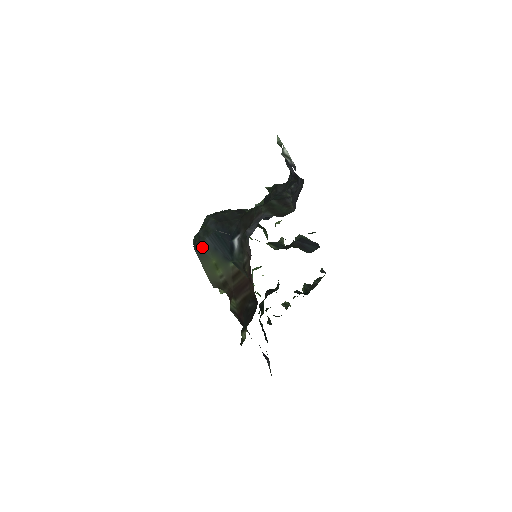
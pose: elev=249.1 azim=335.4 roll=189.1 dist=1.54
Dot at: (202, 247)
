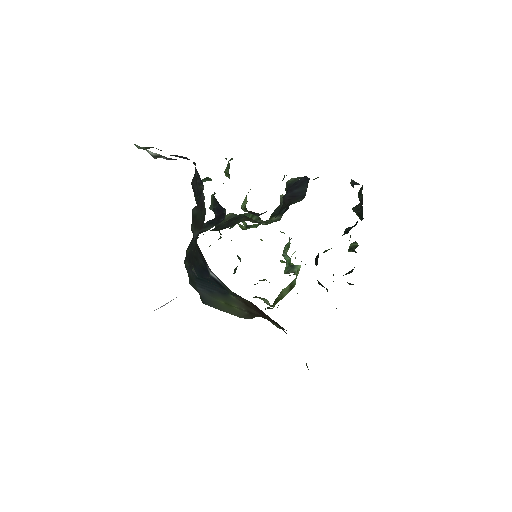
Dot at: (203, 297)
